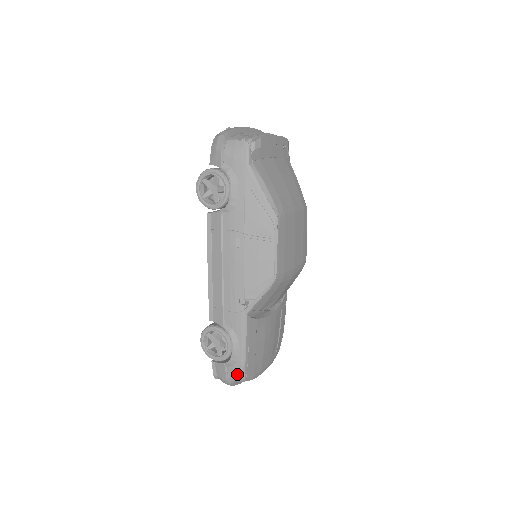
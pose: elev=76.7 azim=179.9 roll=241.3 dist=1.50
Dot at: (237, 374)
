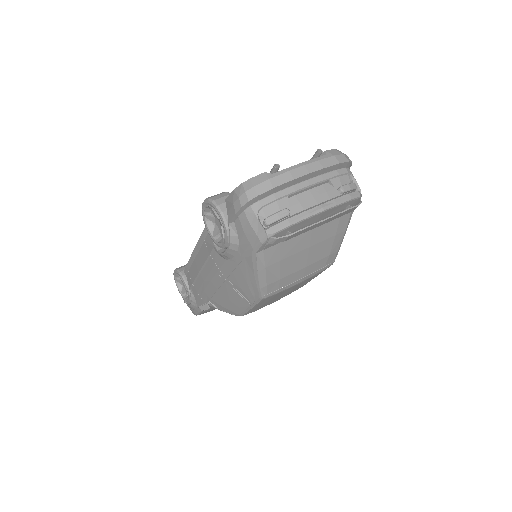
Dot at: (191, 310)
